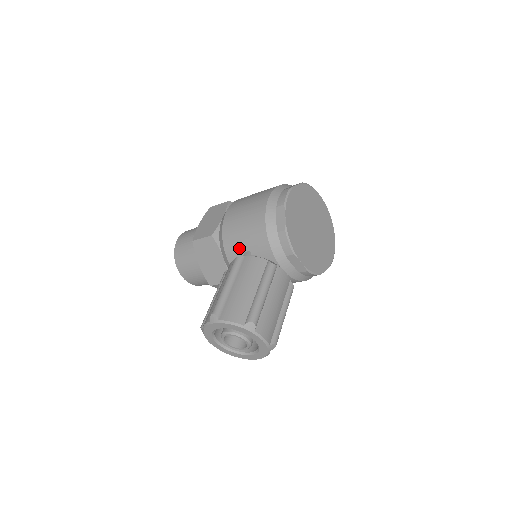
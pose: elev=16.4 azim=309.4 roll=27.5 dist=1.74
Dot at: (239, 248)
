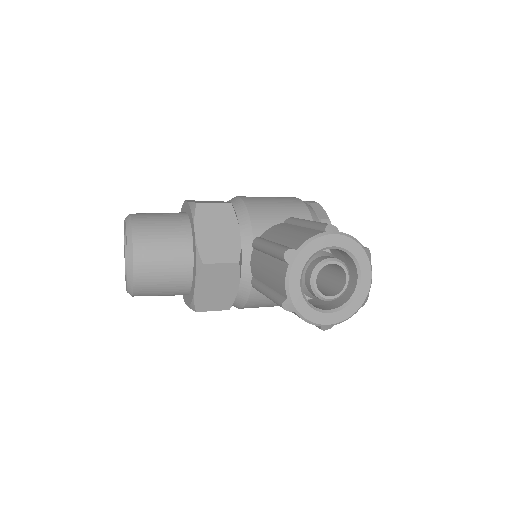
Dot at: (273, 221)
